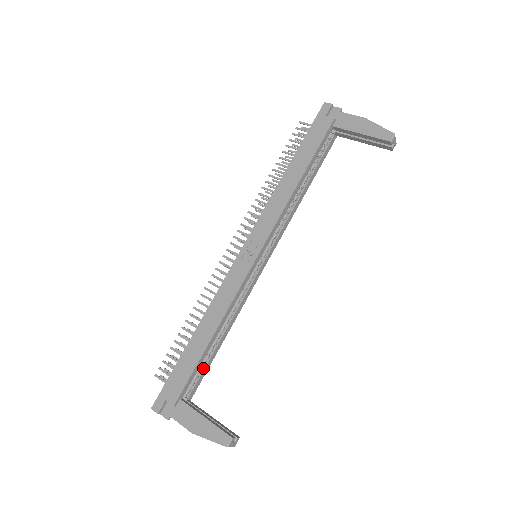
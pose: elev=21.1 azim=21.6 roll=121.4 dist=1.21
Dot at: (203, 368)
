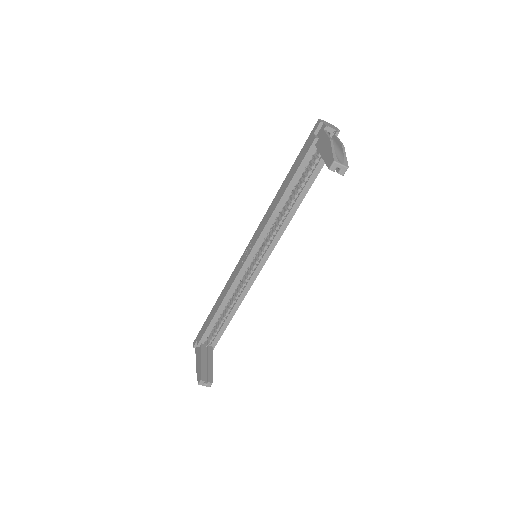
Dot at: (220, 329)
